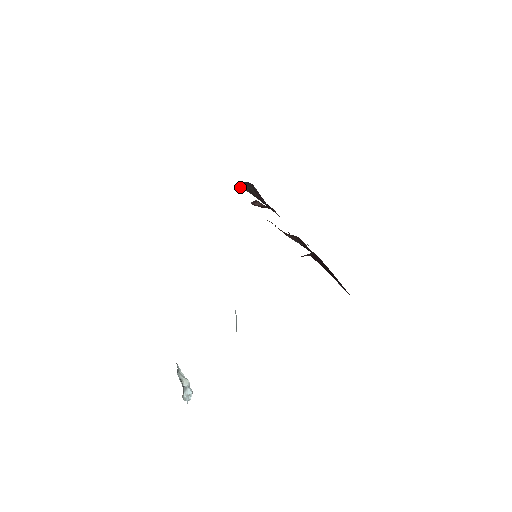
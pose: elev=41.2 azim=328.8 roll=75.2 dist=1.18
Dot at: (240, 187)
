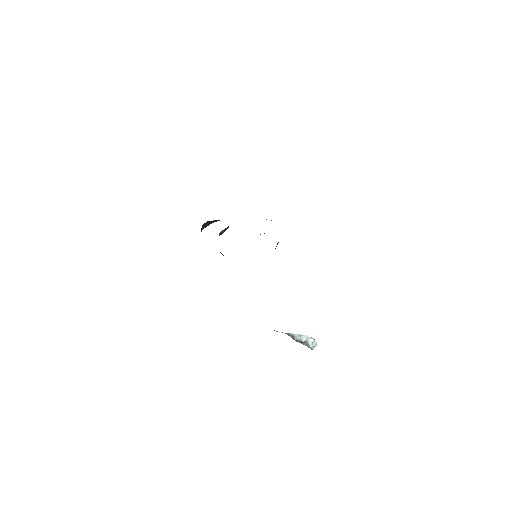
Dot at: occluded
